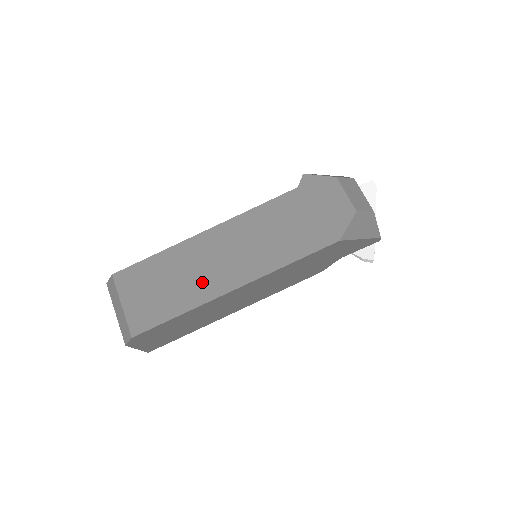
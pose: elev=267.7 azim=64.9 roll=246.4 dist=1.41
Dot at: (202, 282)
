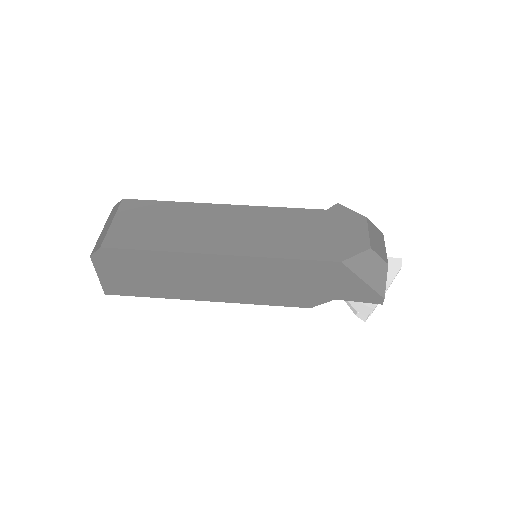
Dot at: (193, 236)
